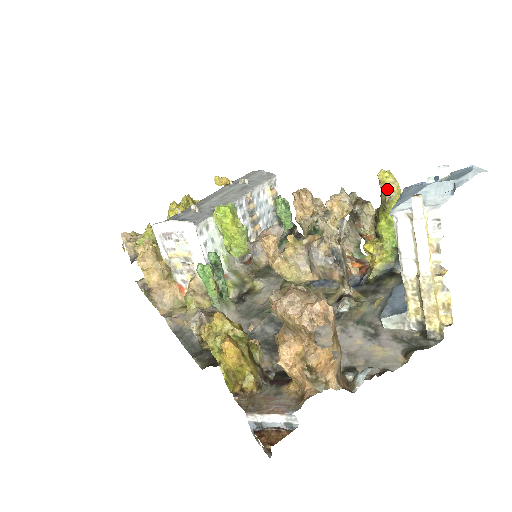
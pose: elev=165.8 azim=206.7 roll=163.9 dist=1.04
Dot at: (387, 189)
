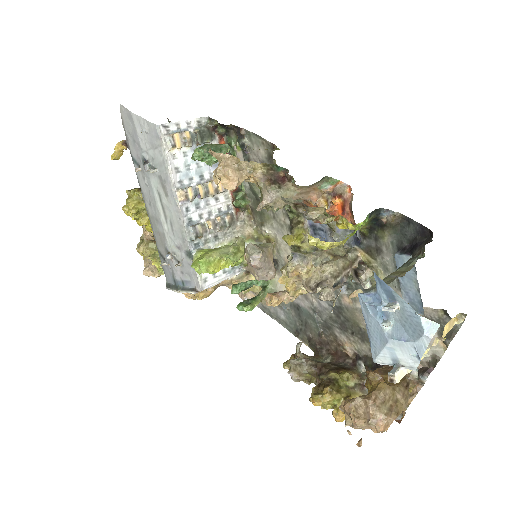
Dot at: occluded
